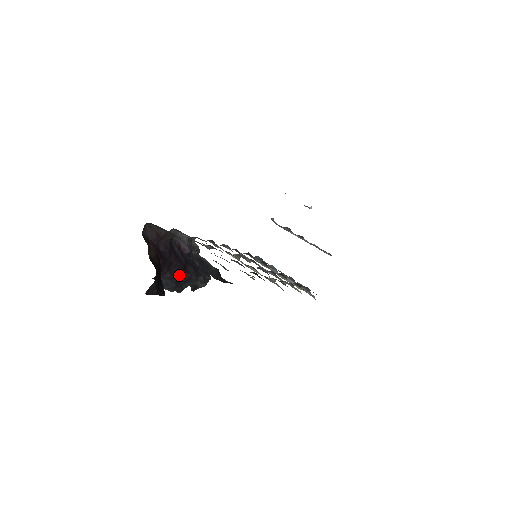
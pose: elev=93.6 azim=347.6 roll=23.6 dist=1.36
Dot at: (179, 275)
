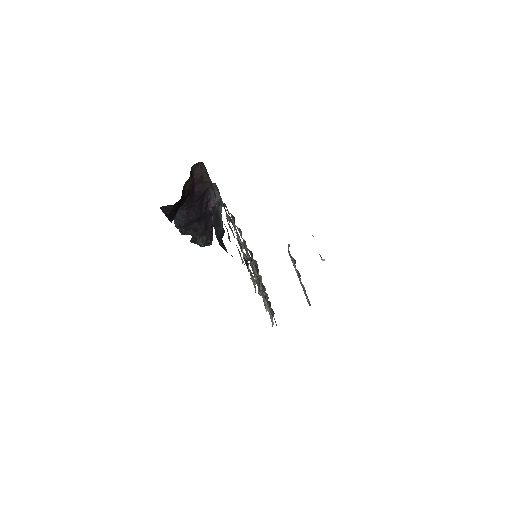
Dot at: (192, 220)
